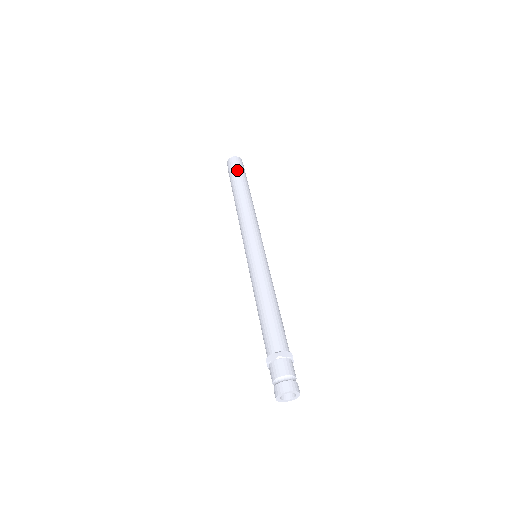
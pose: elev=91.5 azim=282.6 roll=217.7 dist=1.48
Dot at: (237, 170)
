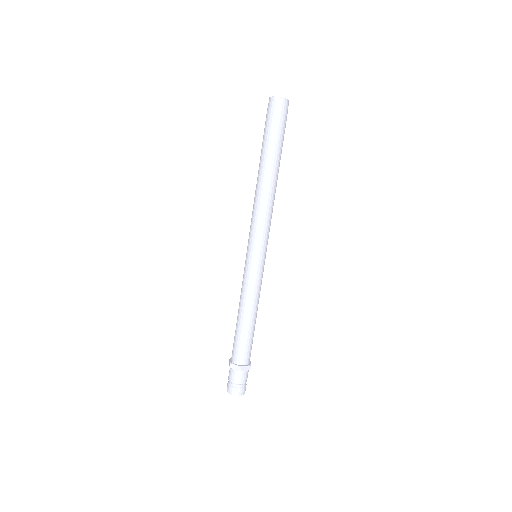
Dot at: (277, 128)
